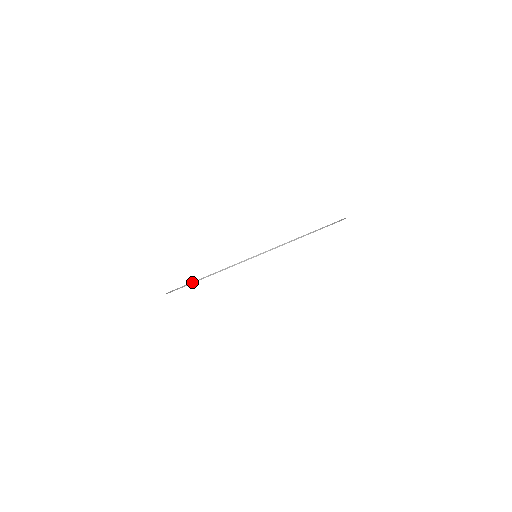
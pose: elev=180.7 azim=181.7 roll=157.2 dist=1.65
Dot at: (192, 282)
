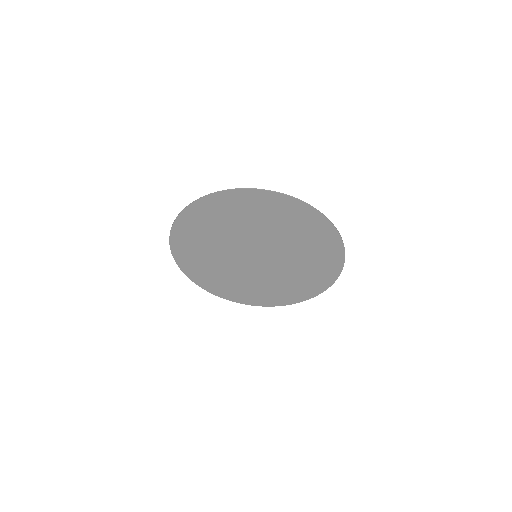
Dot at: (283, 193)
